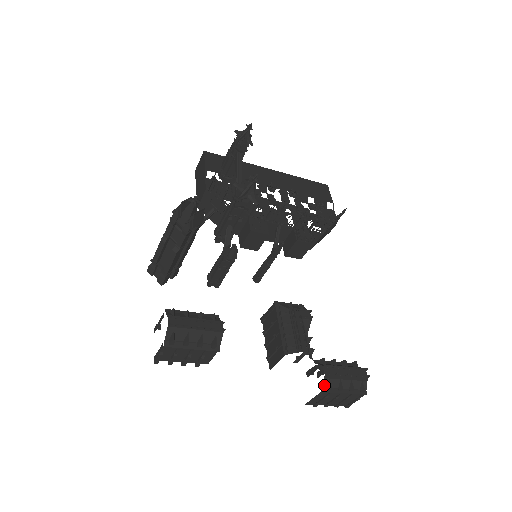
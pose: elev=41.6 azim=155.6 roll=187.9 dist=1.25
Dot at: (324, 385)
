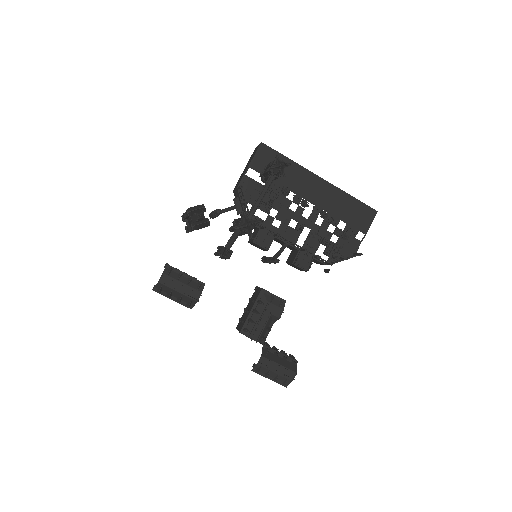
Dot at: (254, 367)
